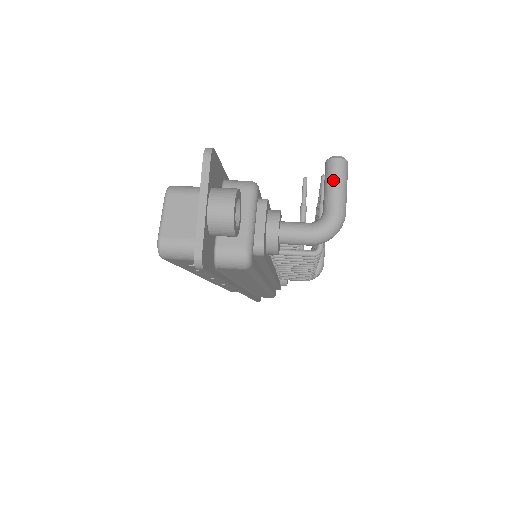
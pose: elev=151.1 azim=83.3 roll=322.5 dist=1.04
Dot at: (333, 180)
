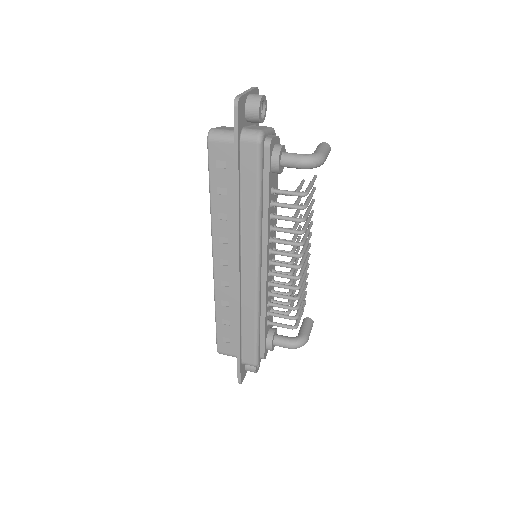
Dot at: (320, 146)
